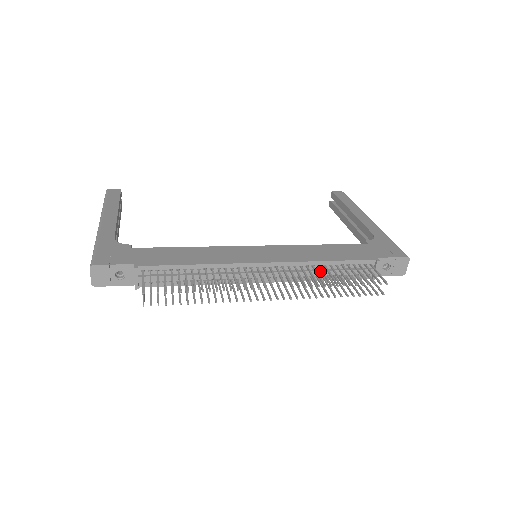
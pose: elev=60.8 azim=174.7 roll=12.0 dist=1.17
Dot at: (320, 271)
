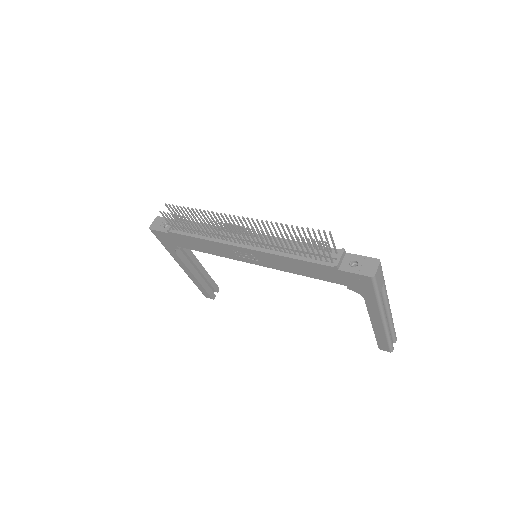
Dot at: (289, 246)
